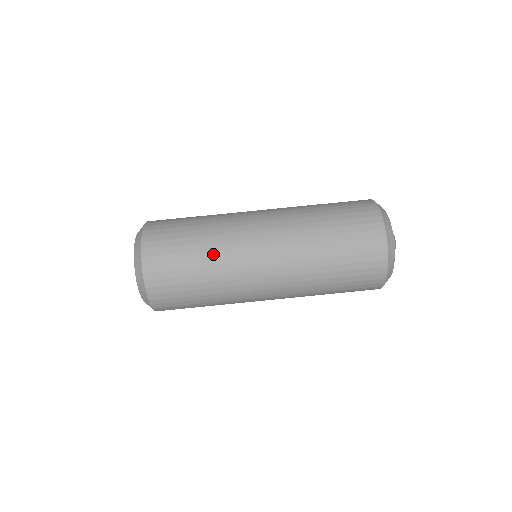
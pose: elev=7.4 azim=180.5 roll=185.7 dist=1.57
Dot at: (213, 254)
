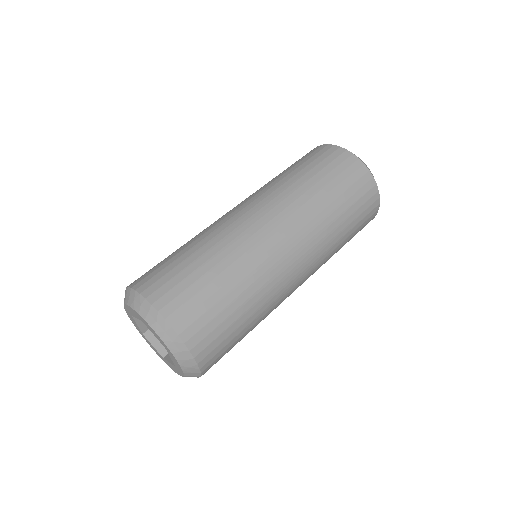
Dot at: (261, 310)
